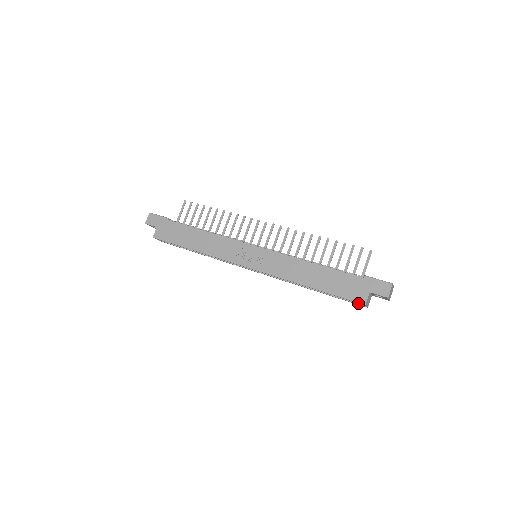
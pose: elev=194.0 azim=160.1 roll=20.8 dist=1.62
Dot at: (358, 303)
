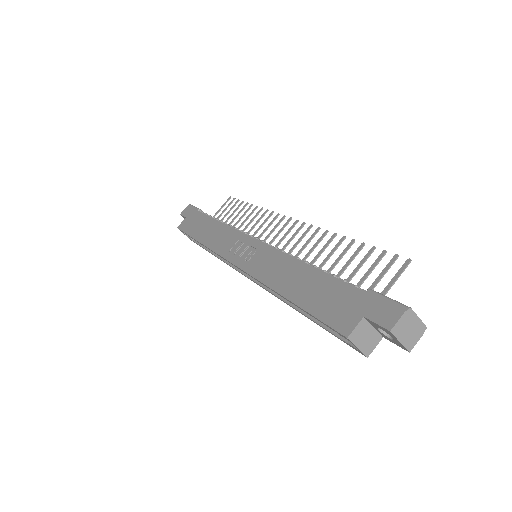
Dot at: (341, 335)
